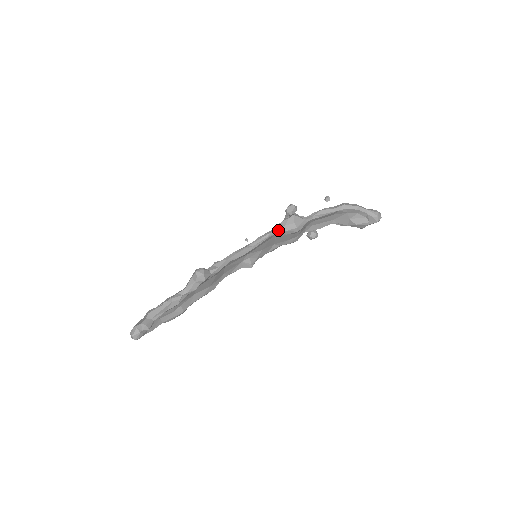
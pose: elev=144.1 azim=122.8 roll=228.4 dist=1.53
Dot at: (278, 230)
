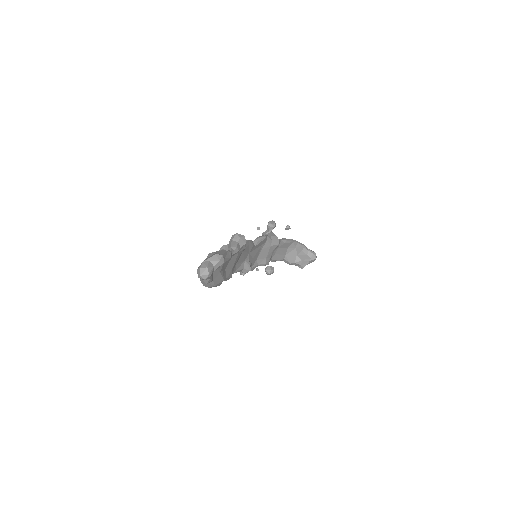
Dot at: (268, 237)
